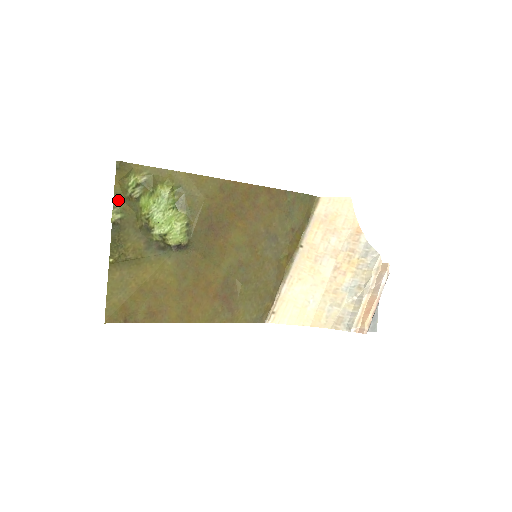
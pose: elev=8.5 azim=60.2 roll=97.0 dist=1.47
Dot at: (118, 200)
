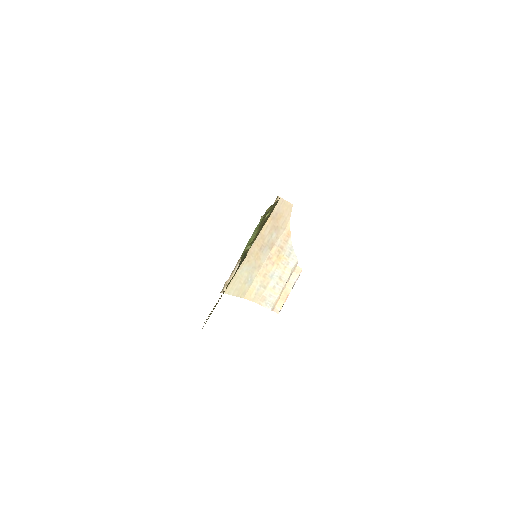
Dot at: occluded
